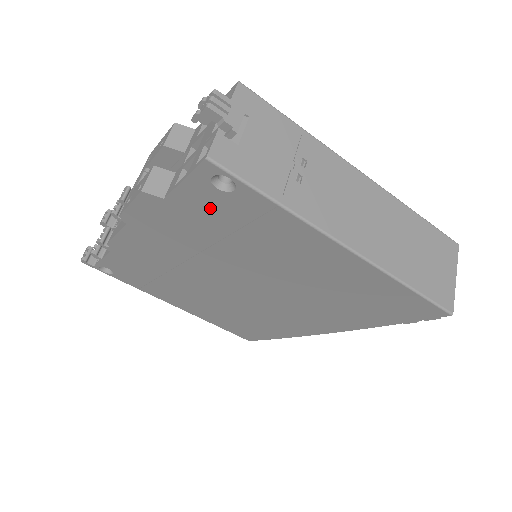
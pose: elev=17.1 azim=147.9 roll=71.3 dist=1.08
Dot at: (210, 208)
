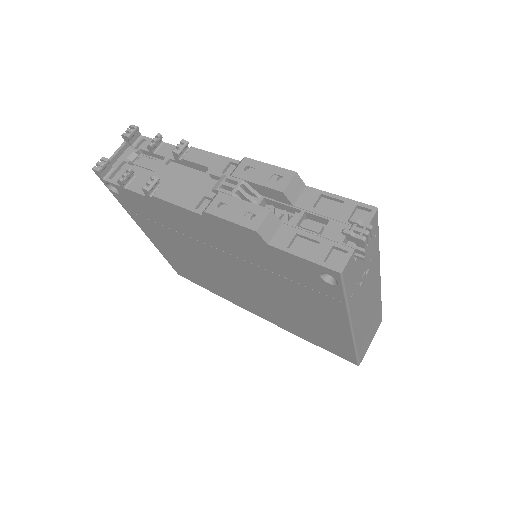
Dot at: (295, 269)
